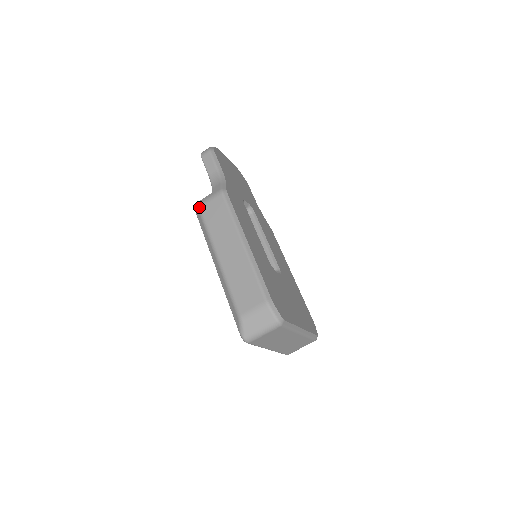
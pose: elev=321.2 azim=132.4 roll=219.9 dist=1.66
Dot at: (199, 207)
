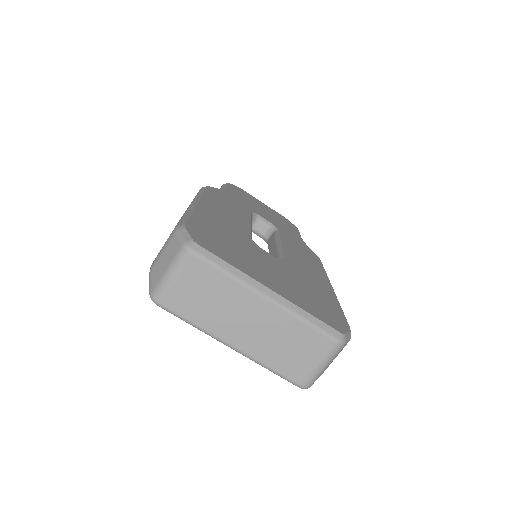
Dot at: occluded
